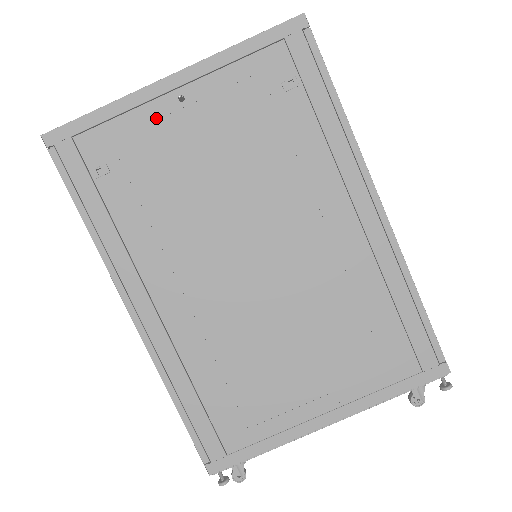
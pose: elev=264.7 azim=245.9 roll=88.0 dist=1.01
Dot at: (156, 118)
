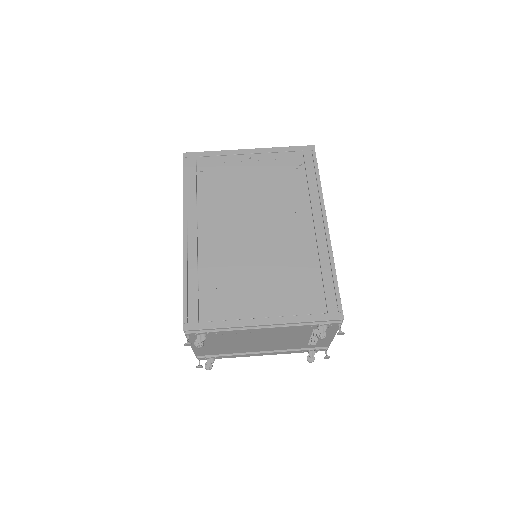
Dot at: (236, 161)
